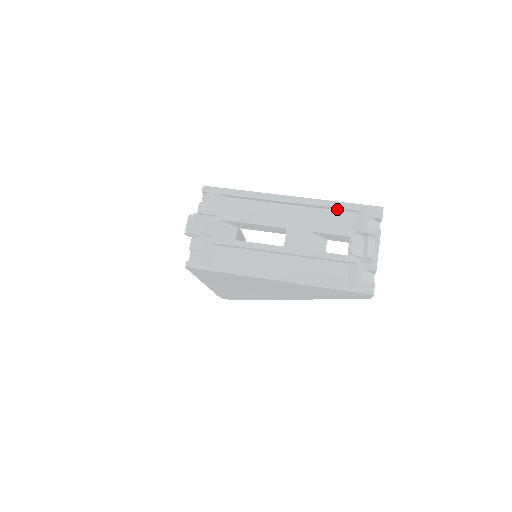
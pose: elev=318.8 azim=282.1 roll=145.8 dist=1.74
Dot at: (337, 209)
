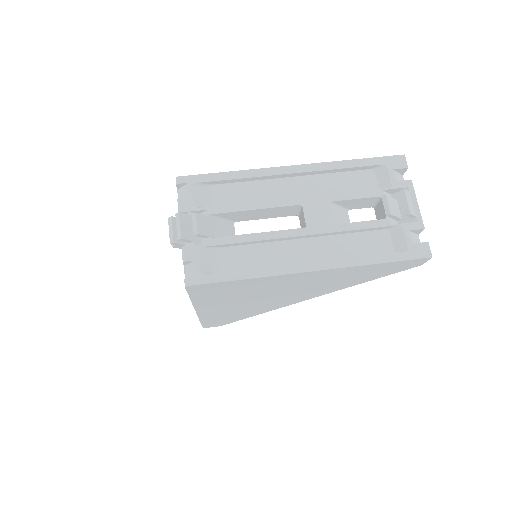
Dot at: (352, 169)
